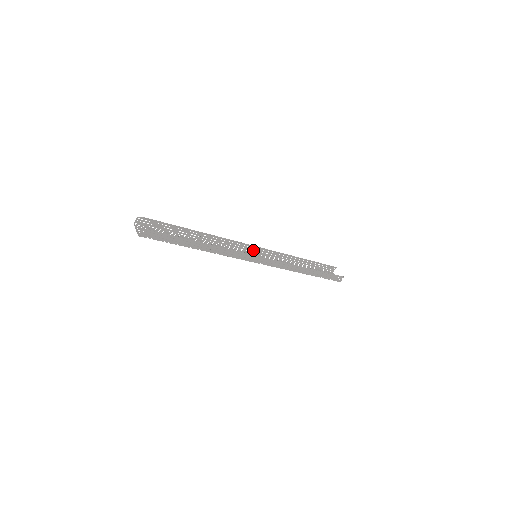
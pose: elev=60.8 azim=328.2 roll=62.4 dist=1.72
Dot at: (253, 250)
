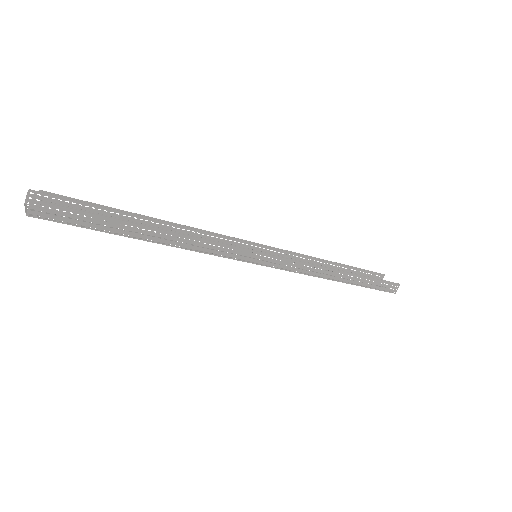
Dot at: occluded
